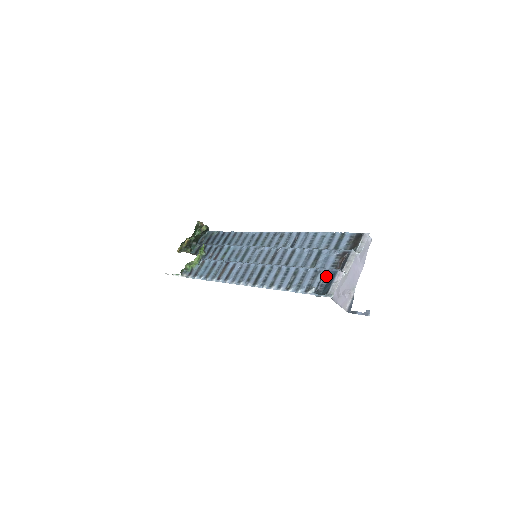
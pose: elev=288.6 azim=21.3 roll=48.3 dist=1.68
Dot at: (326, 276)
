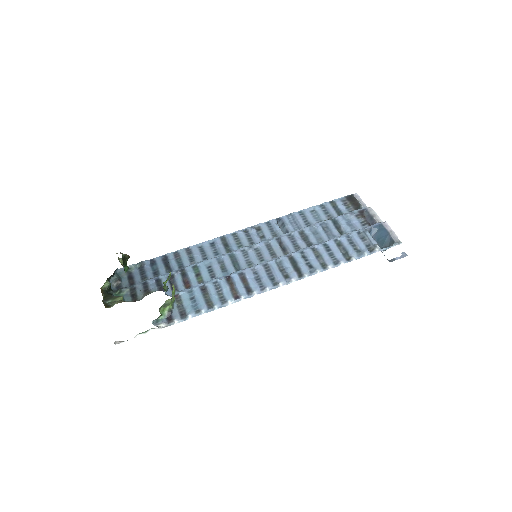
Dot at: (370, 234)
